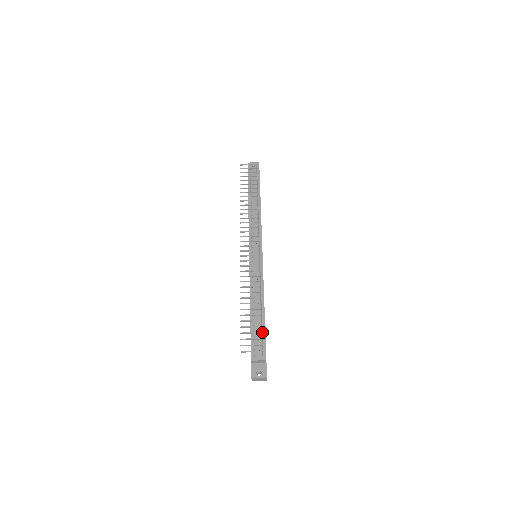
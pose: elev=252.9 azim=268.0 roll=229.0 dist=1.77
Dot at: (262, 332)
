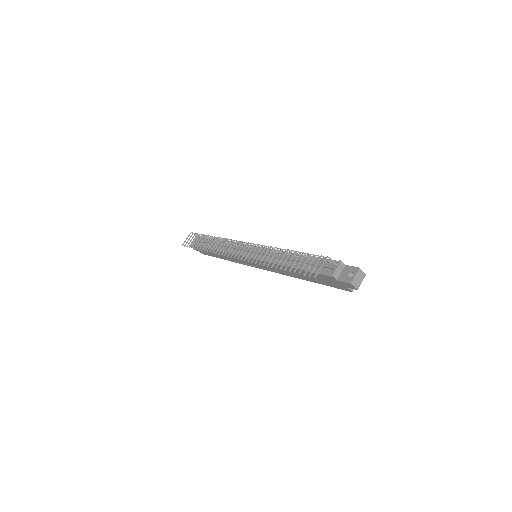
Dot at: (315, 260)
